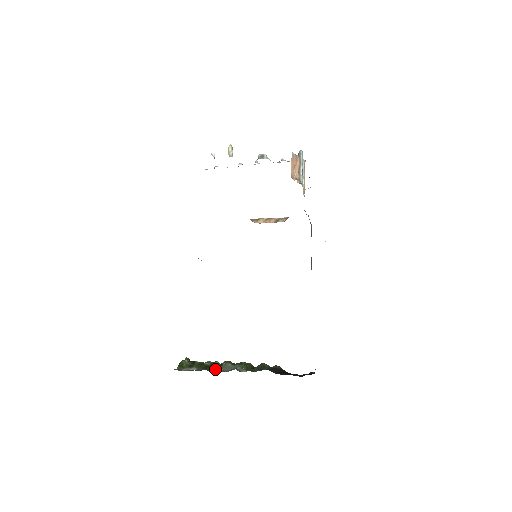
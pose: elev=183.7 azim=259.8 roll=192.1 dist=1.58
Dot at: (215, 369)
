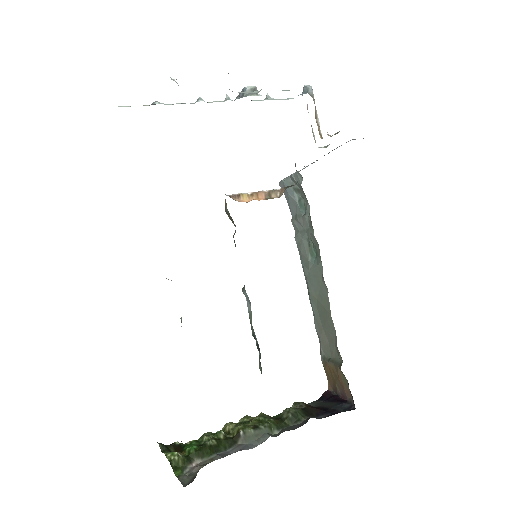
Dot at: (232, 447)
